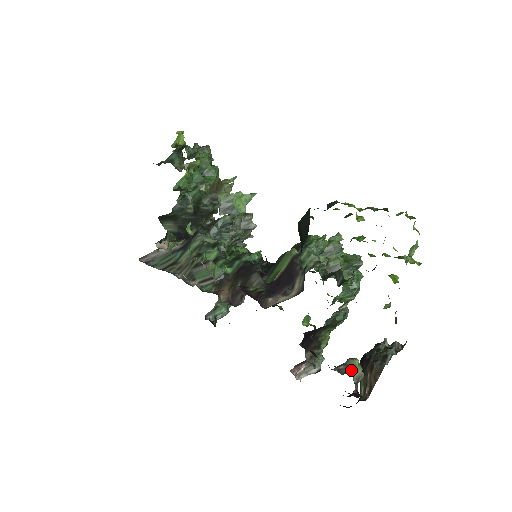
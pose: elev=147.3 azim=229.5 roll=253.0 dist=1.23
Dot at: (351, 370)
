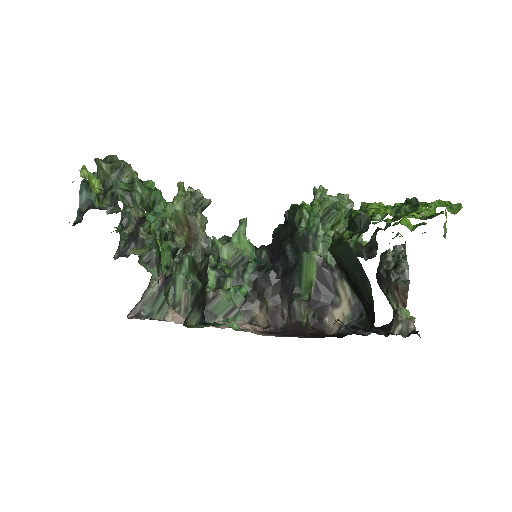
Dot at: (410, 326)
